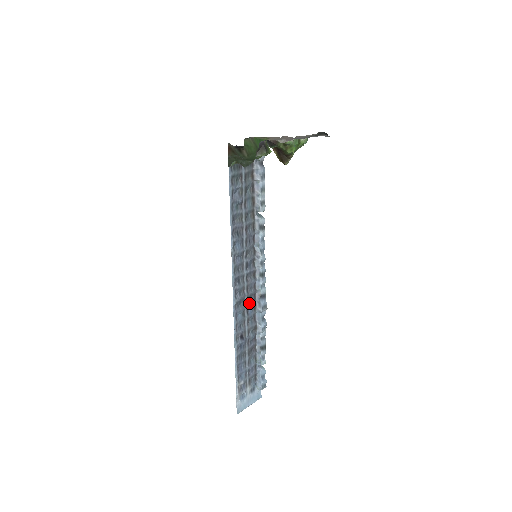
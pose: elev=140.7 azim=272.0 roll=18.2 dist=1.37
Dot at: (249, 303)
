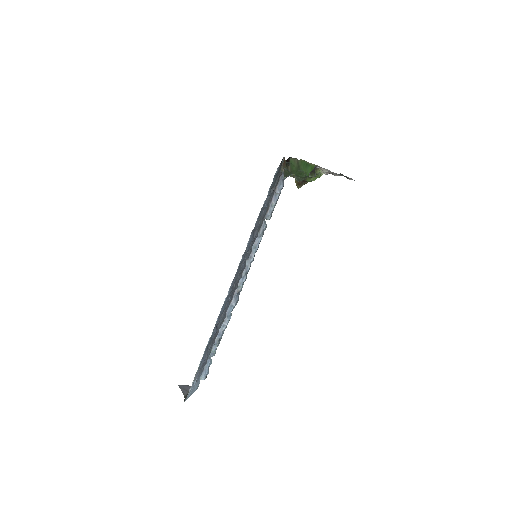
Dot at: (231, 296)
